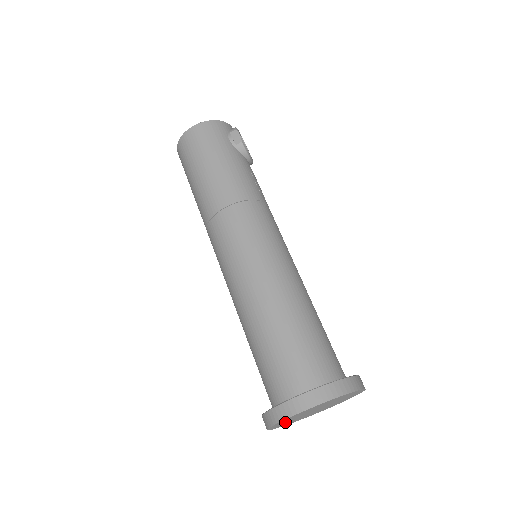
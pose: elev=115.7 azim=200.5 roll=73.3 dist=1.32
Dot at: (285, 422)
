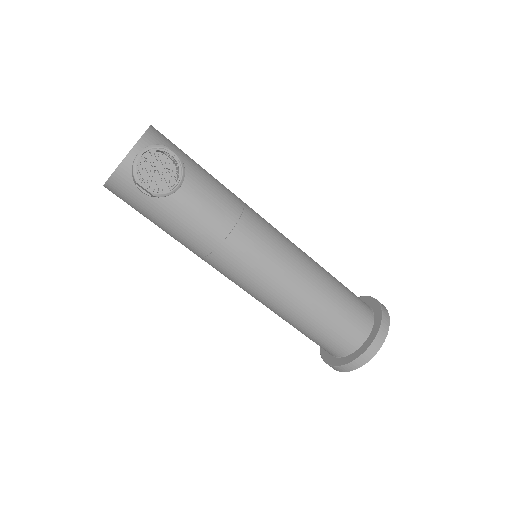
Dot at: occluded
